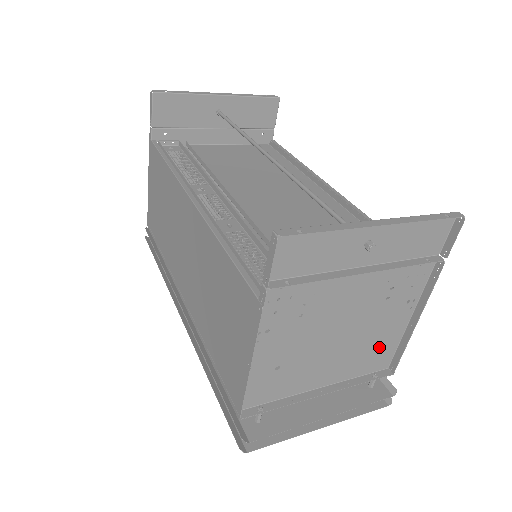
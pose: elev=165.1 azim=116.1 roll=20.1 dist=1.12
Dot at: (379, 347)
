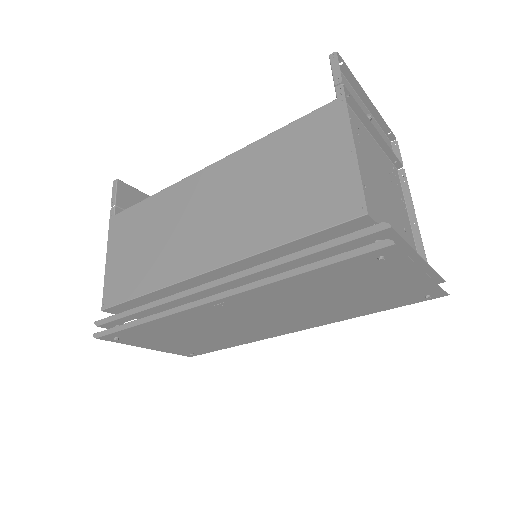
Dot at: (407, 237)
